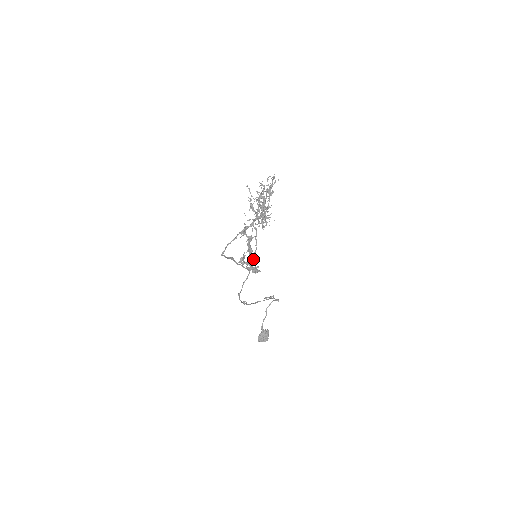
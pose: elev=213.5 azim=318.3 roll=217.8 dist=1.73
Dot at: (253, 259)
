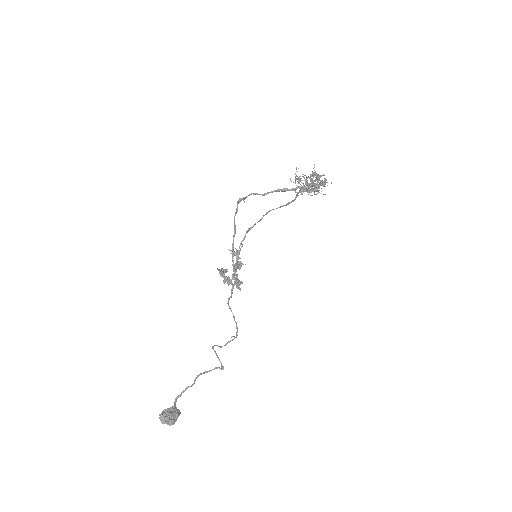
Dot at: (289, 203)
